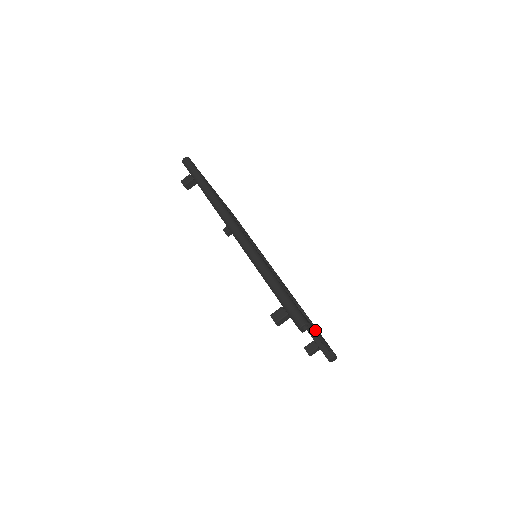
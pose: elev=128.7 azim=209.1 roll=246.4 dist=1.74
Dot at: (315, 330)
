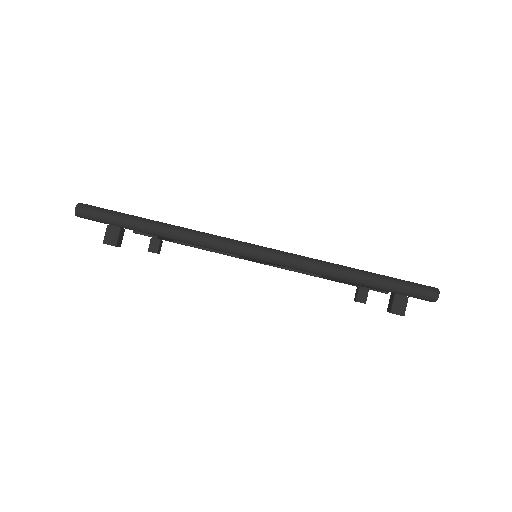
Dot at: occluded
